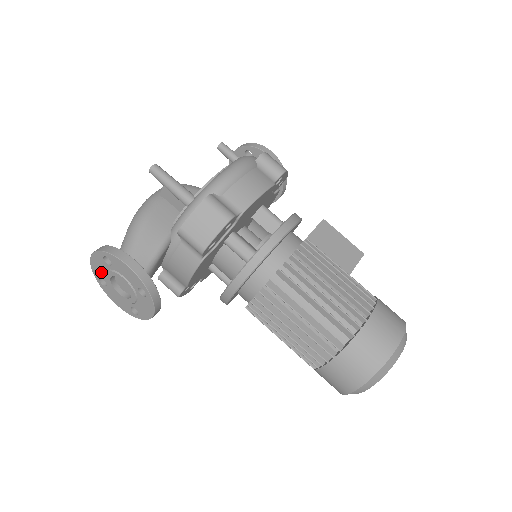
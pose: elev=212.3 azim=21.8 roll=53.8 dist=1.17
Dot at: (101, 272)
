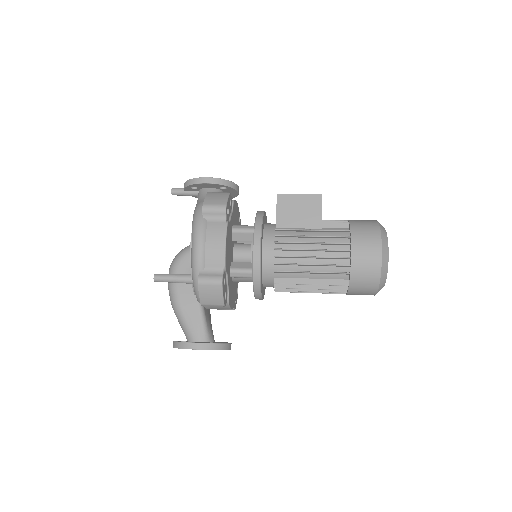
Dot at: occluded
